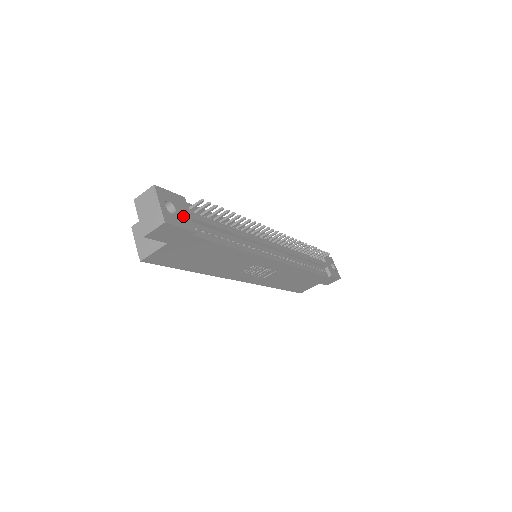
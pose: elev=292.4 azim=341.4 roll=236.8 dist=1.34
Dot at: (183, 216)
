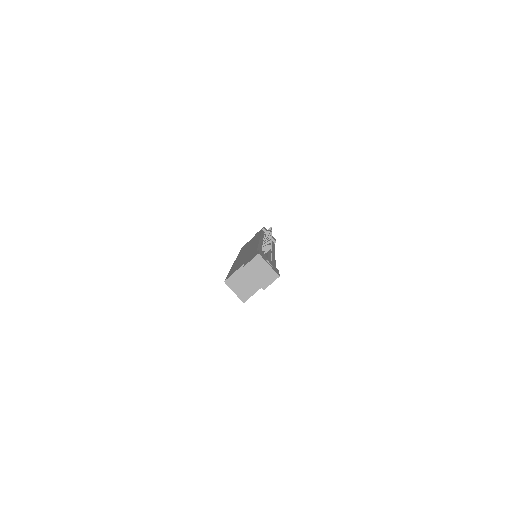
Dot at: (272, 264)
